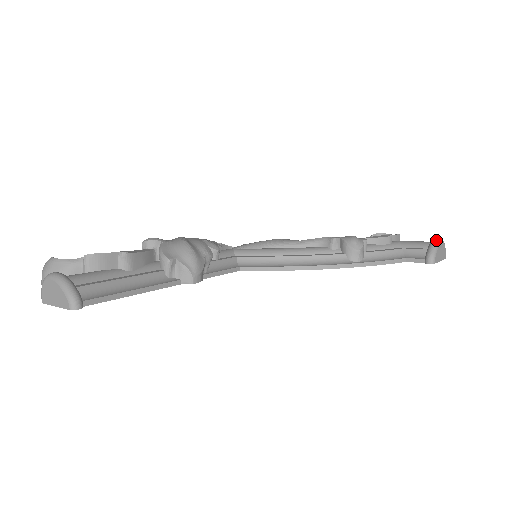
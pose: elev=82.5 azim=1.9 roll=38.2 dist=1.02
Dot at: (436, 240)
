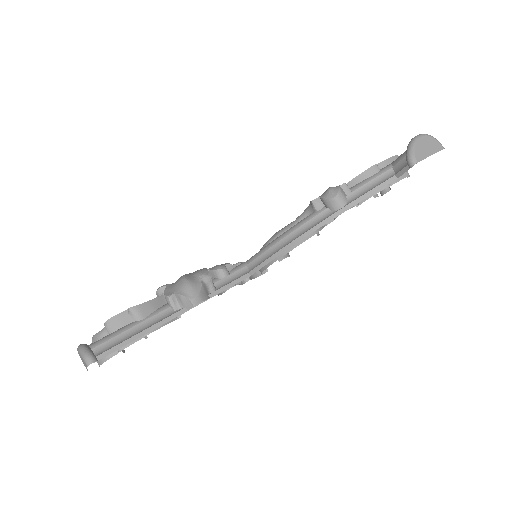
Dot at: (412, 139)
